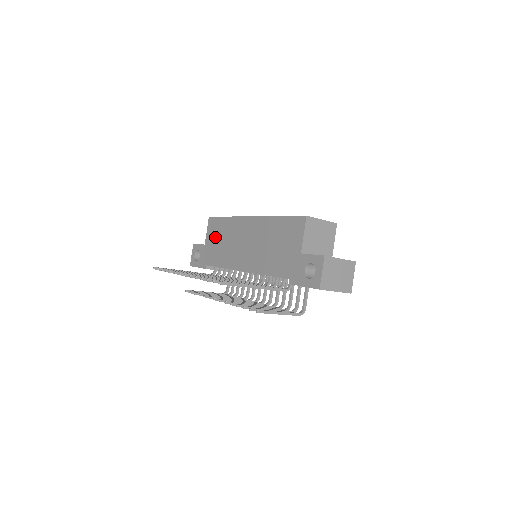
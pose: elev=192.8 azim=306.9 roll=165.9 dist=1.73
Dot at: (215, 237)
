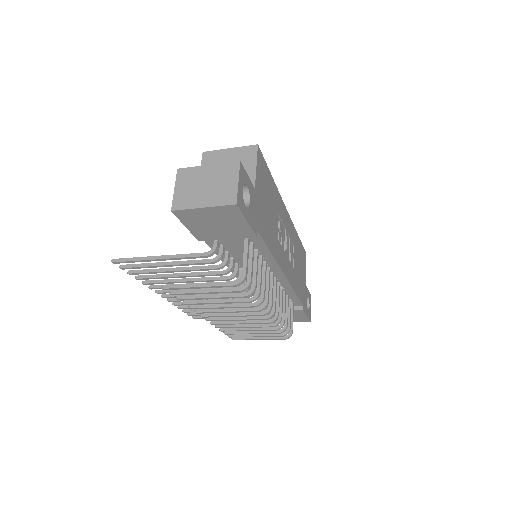
Dot at: occluded
